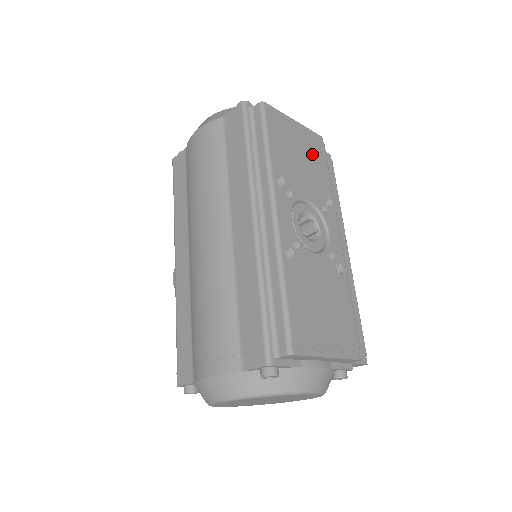
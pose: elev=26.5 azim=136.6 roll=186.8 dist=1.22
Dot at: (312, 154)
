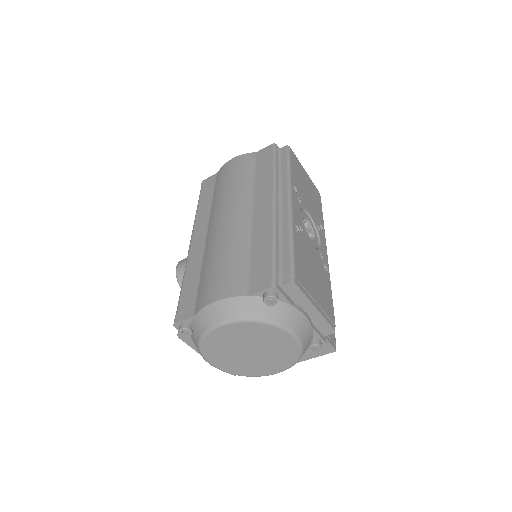
Dot at: (314, 195)
